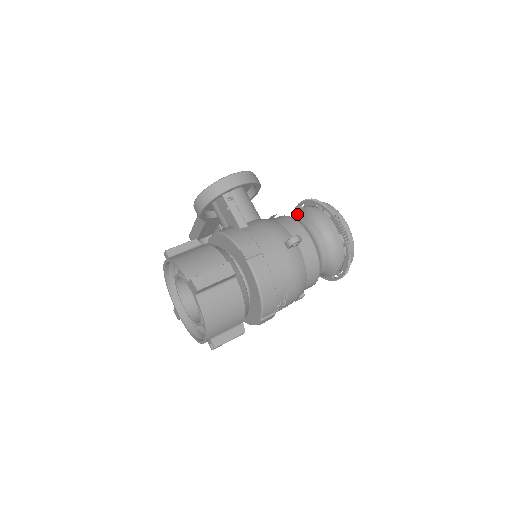
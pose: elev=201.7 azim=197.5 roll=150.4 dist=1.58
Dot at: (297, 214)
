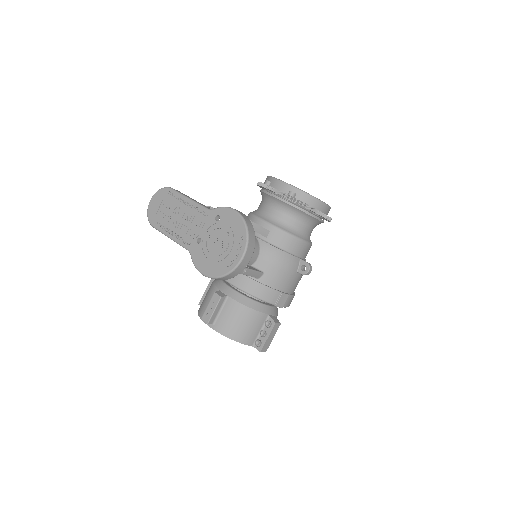
Dot at: (278, 205)
